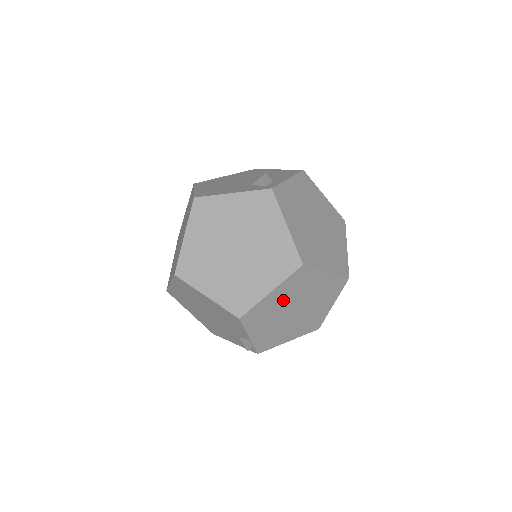
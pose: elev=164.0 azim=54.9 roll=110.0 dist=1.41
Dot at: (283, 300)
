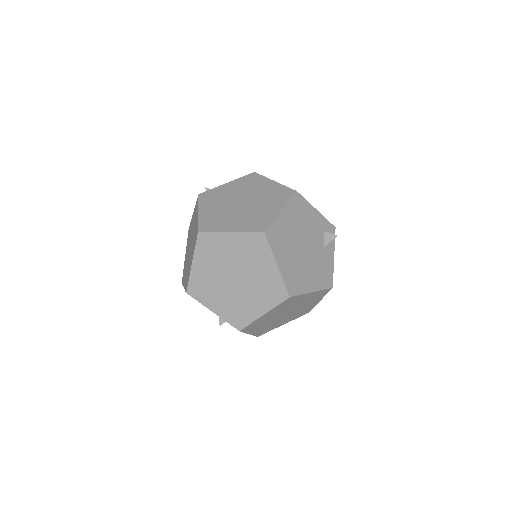
Dot at: (212, 269)
